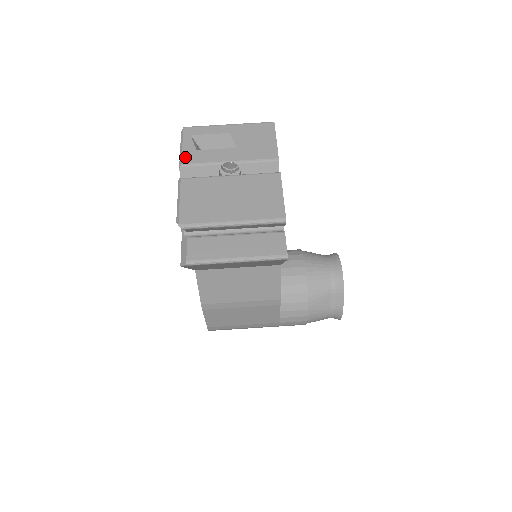
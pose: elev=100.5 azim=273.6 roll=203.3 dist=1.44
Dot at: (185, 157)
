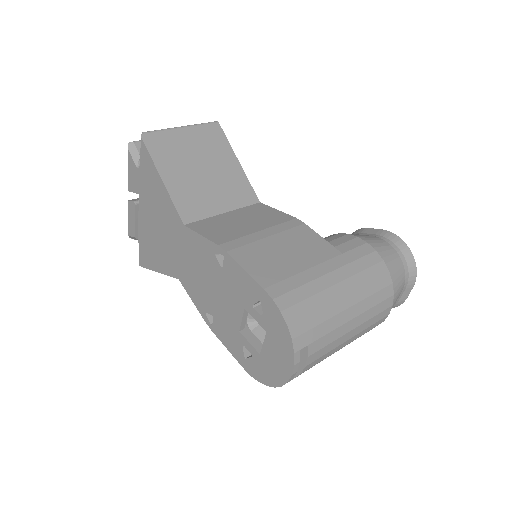
Dot at: occluded
